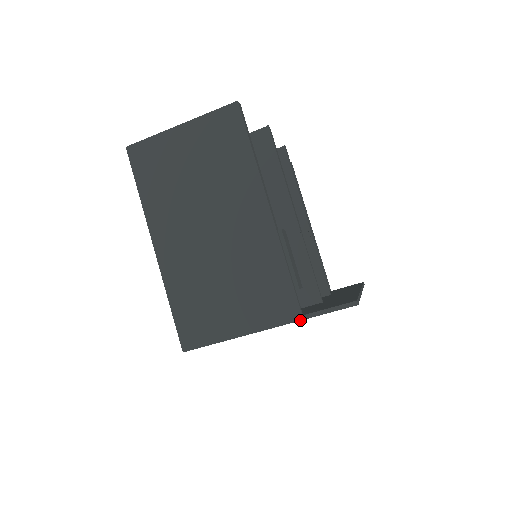
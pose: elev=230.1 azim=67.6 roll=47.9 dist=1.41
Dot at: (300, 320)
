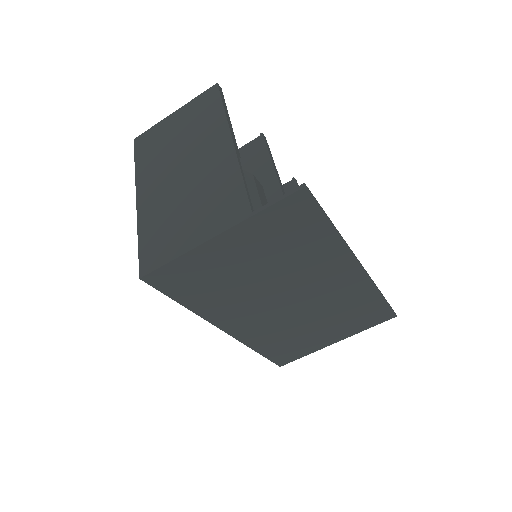
Dot at: (250, 217)
